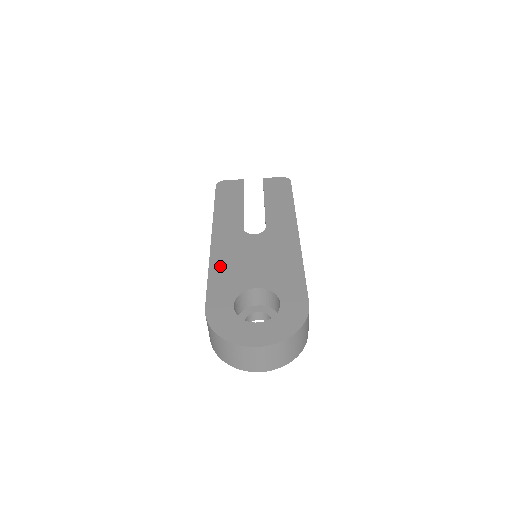
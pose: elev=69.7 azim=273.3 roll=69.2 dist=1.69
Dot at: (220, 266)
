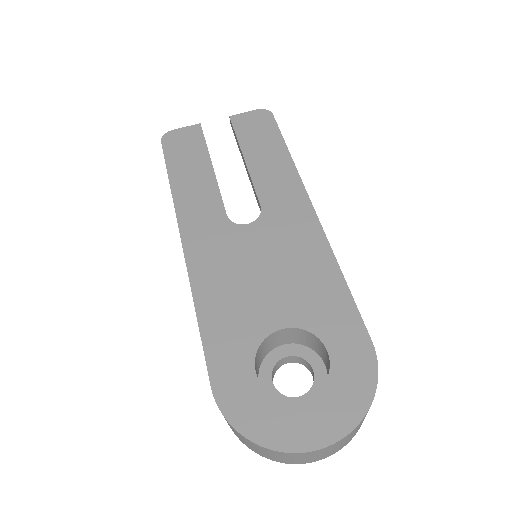
Dot at: (211, 297)
